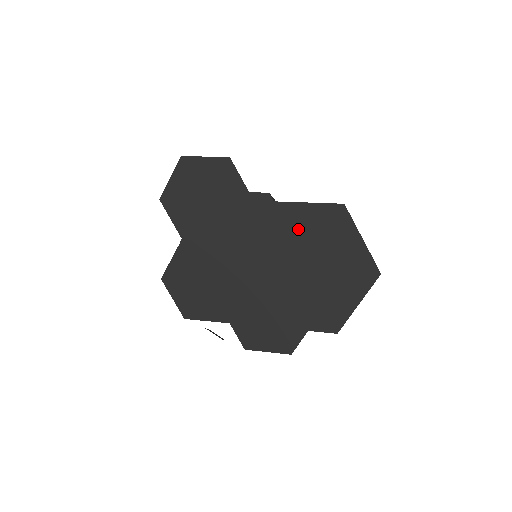
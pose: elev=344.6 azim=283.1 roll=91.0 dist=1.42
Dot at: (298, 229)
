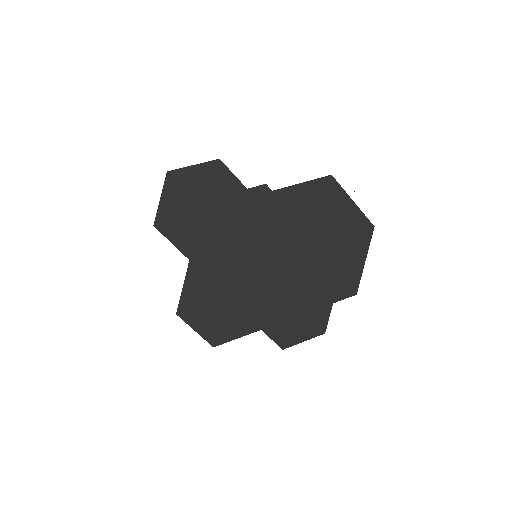
Dot at: (300, 210)
